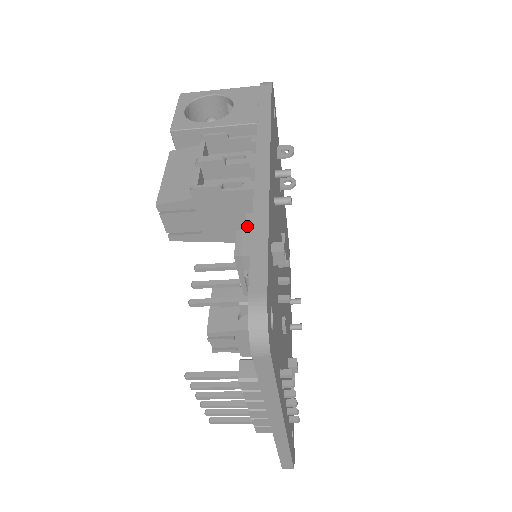
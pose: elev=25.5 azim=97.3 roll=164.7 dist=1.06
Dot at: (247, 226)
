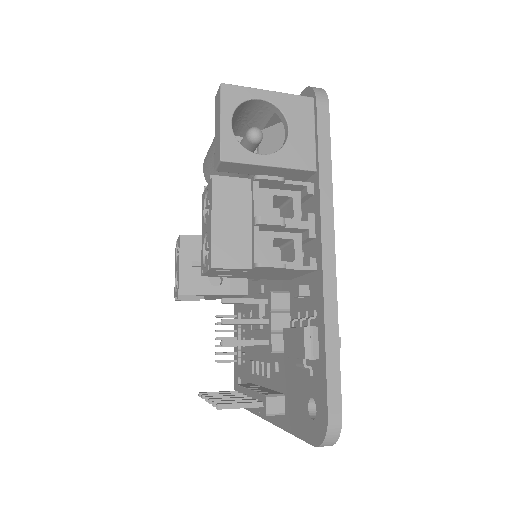
Dot at: (311, 318)
